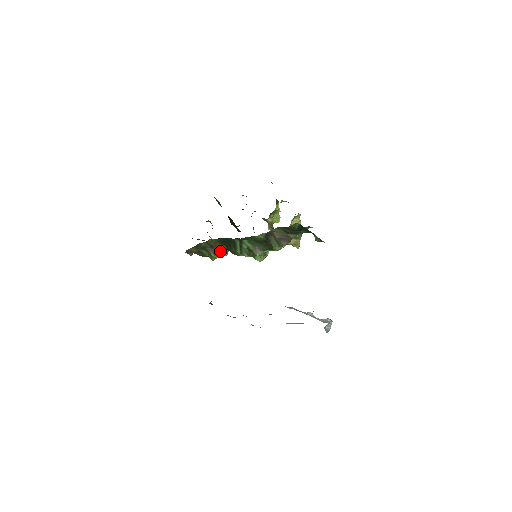
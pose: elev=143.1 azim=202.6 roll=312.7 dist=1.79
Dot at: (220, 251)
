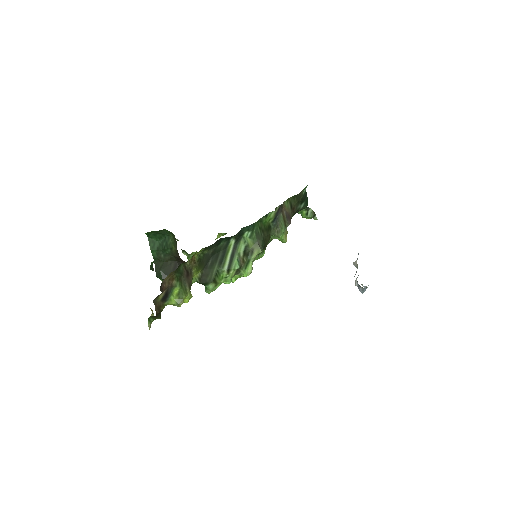
Dot at: occluded
